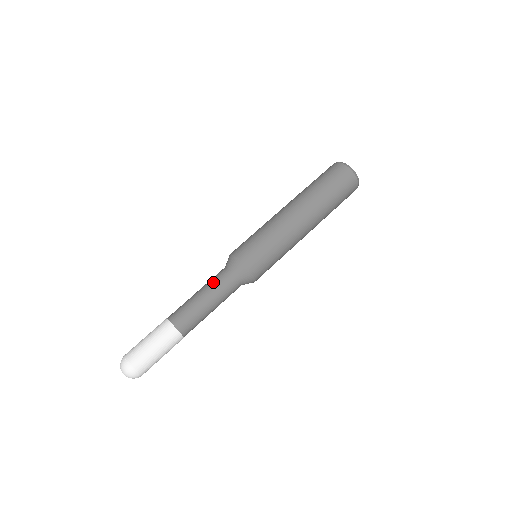
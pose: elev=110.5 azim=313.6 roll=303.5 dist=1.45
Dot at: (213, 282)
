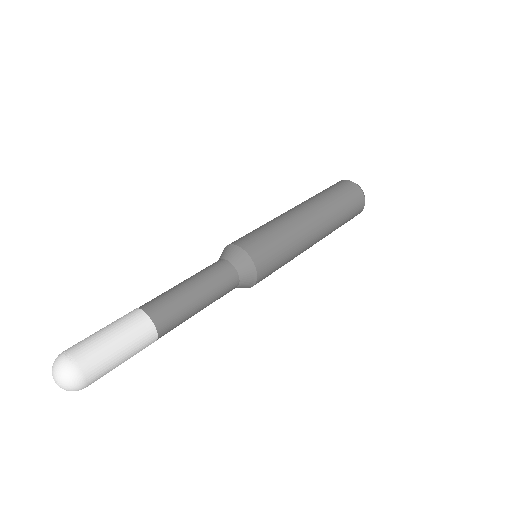
Dot at: (208, 272)
